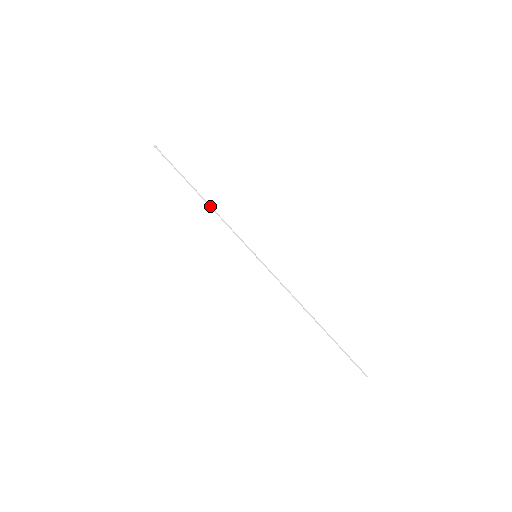
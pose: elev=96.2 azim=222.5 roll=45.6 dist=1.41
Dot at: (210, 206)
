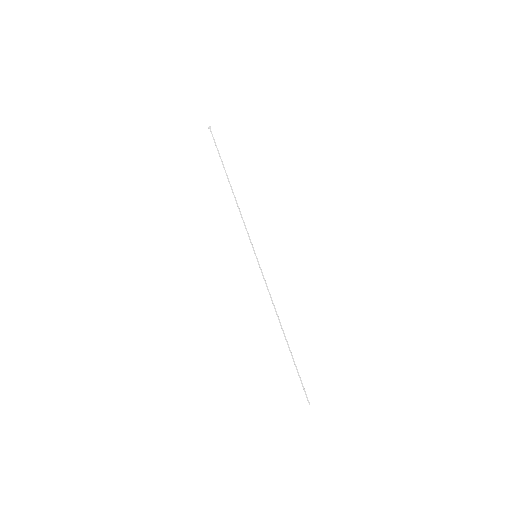
Dot at: (234, 197)
